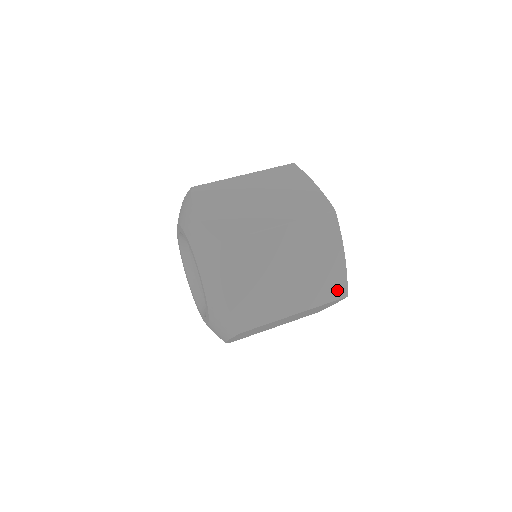
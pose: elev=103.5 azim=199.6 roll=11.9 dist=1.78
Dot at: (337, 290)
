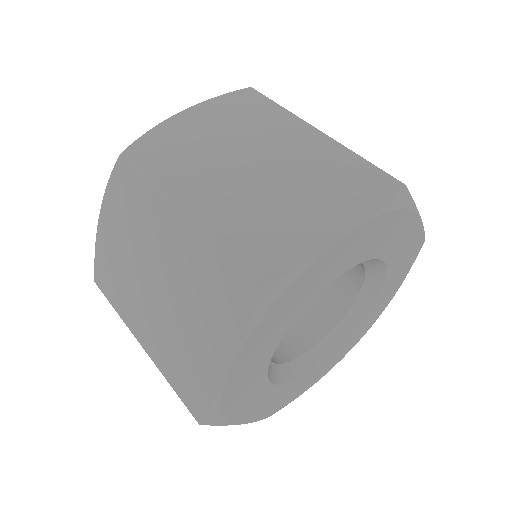
Dot at: (192, 395)
